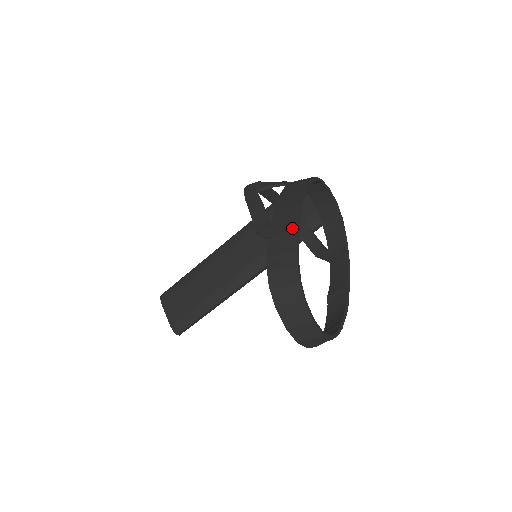
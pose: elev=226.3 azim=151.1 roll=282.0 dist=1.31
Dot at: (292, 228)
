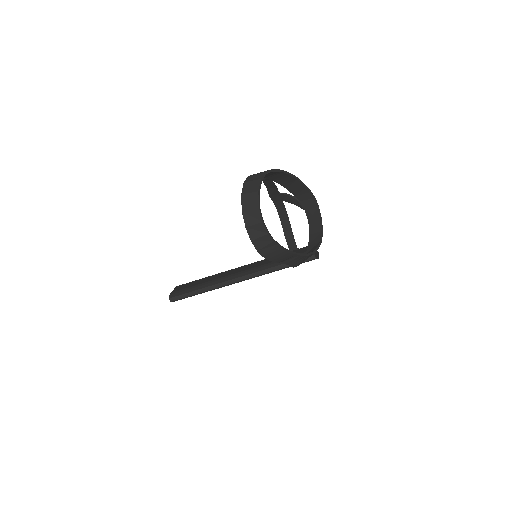
Dot at: occluded
